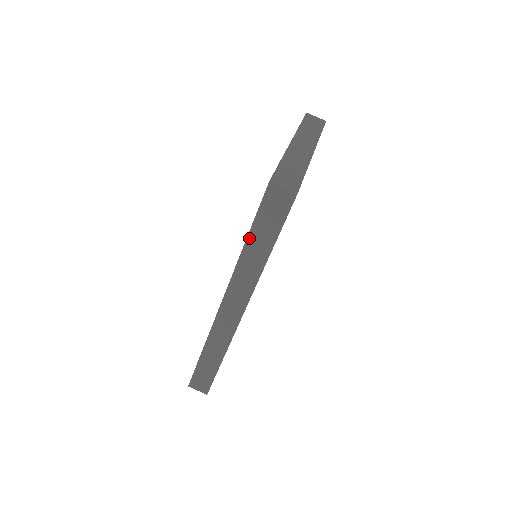
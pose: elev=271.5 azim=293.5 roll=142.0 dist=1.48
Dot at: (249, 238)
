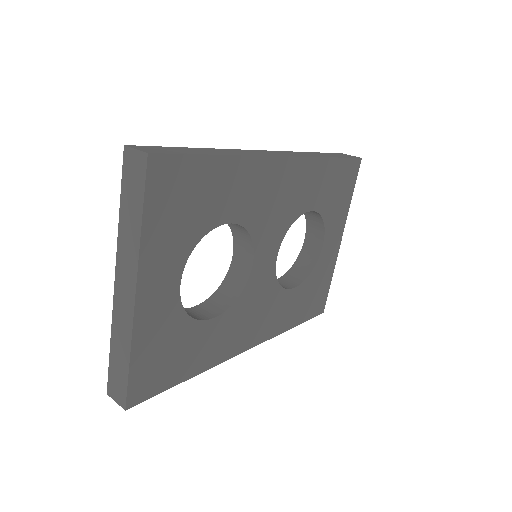
Dot at: occluded
